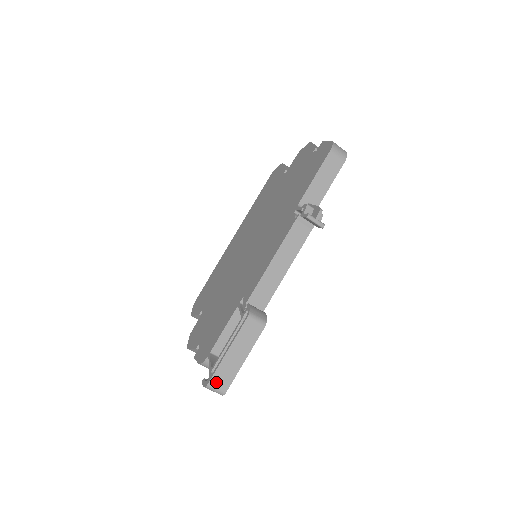
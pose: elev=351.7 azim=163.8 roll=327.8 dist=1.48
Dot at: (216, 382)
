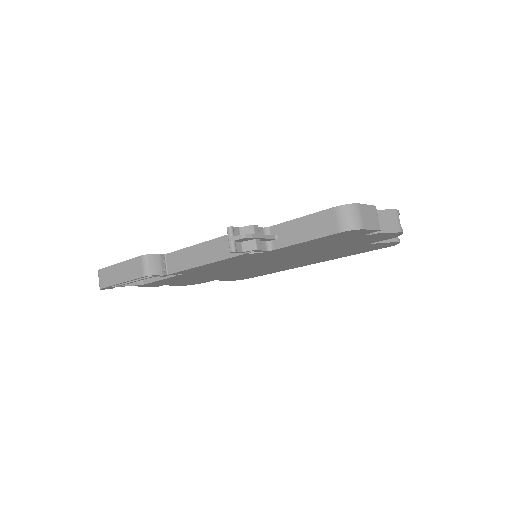
Dot at: (102, 275)
